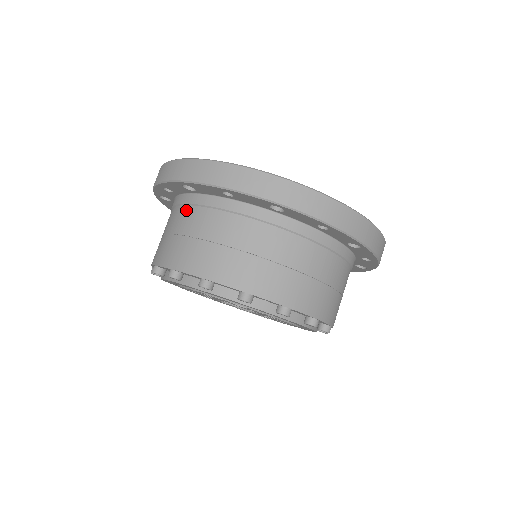
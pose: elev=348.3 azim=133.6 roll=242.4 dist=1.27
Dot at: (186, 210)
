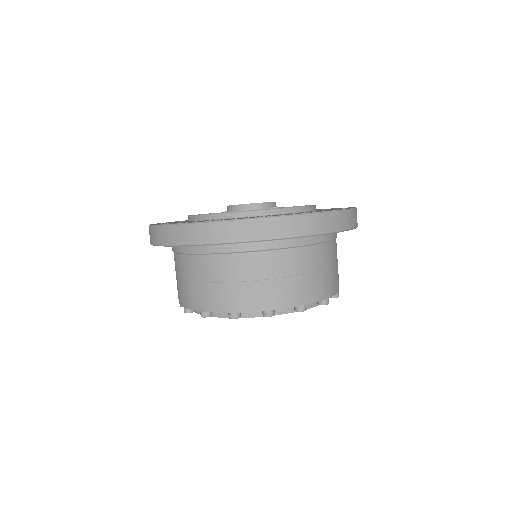
Dot at: (218, 259)
